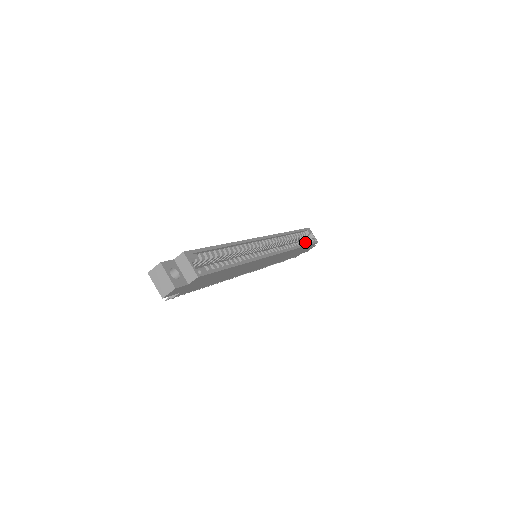
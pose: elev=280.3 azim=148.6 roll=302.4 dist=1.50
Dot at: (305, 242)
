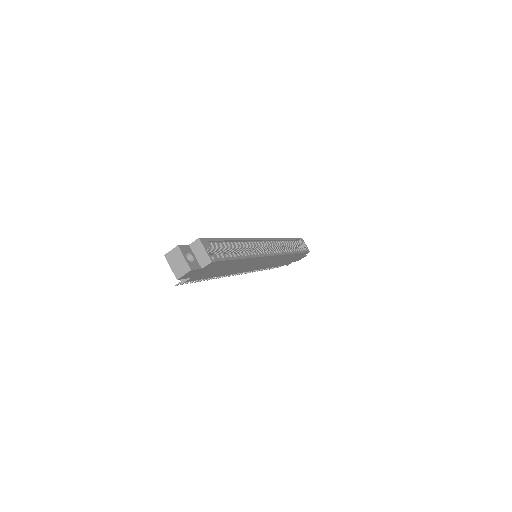
Dot at: (299, 250)
